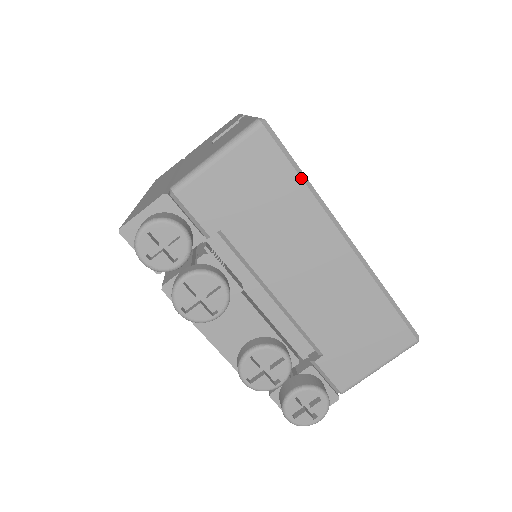
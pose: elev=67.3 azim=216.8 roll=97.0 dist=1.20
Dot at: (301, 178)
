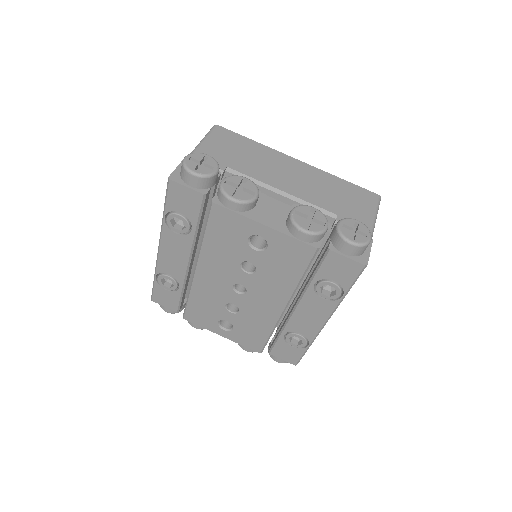
Dot at: (251, 140)
